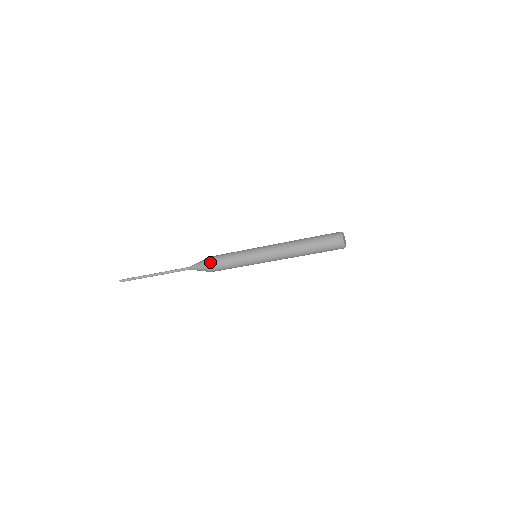
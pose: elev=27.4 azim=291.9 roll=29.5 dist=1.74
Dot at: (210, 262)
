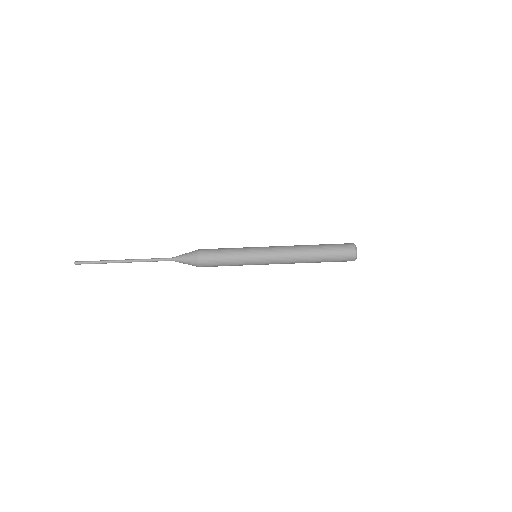
Dot at: (202, 260)
